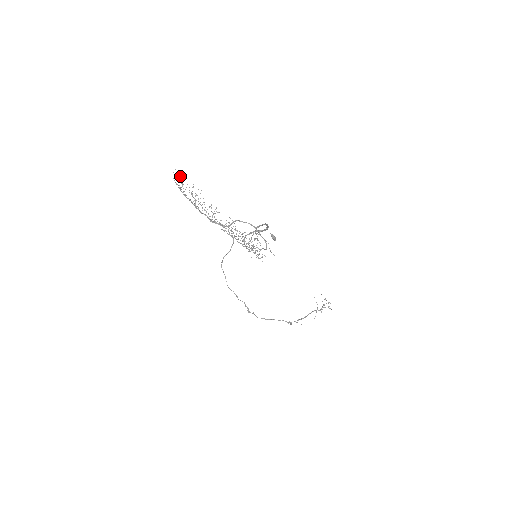
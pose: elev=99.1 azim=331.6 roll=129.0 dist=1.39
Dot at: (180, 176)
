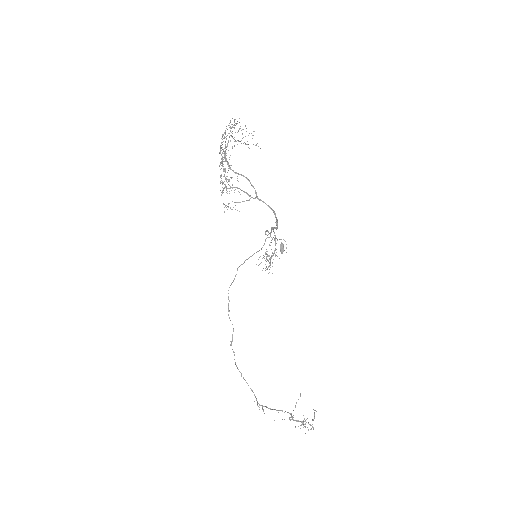
Dot at: occluded
